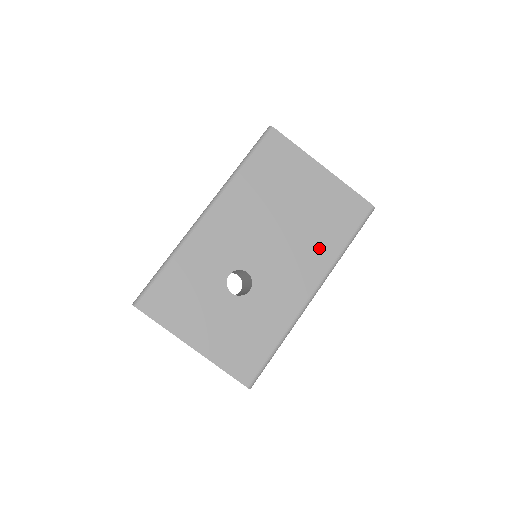
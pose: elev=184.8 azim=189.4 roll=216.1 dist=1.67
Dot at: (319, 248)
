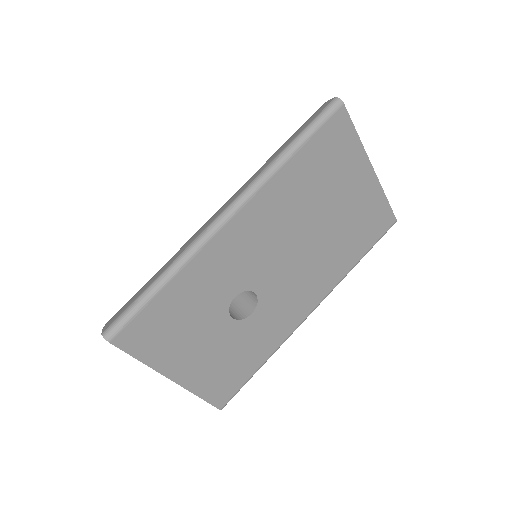
Dot at: (334, 265)
